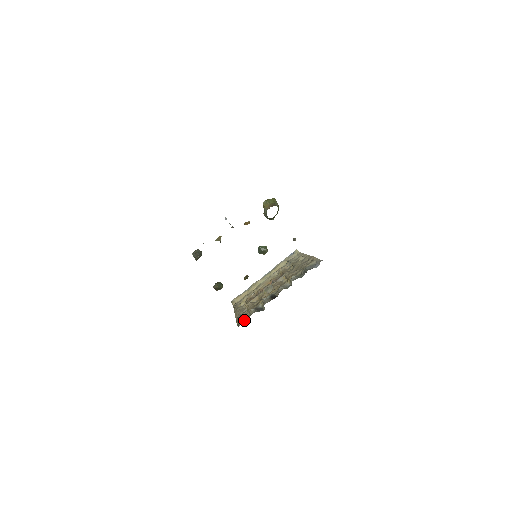
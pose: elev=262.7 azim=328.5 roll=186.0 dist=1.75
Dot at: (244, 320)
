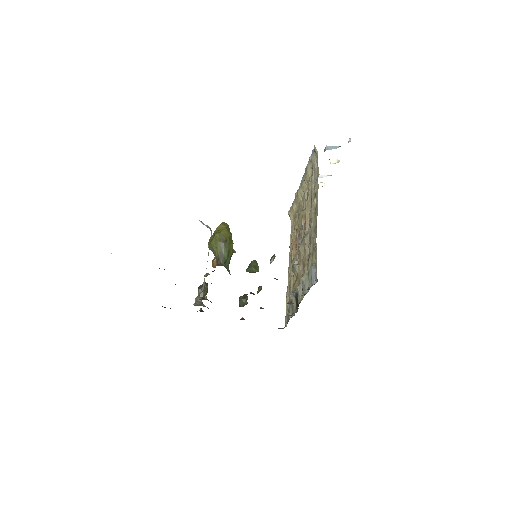
Dot at: (287, 316)
